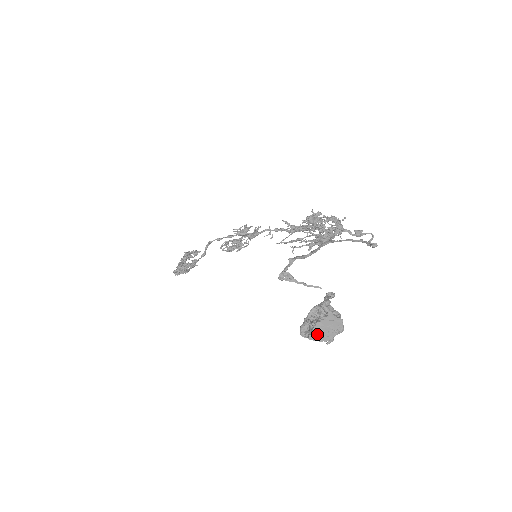
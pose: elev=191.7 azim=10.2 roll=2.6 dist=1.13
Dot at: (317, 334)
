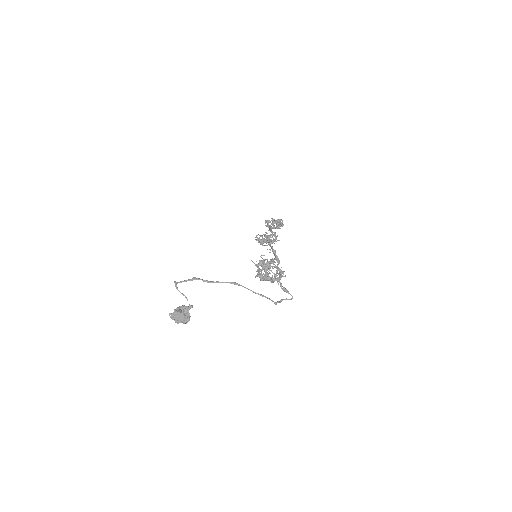
Dot at: (172, 315)
